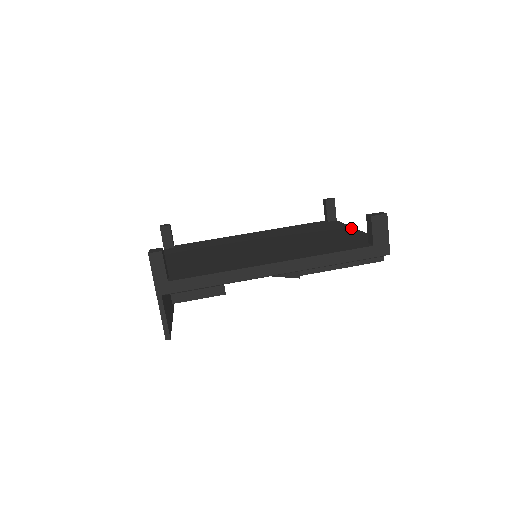
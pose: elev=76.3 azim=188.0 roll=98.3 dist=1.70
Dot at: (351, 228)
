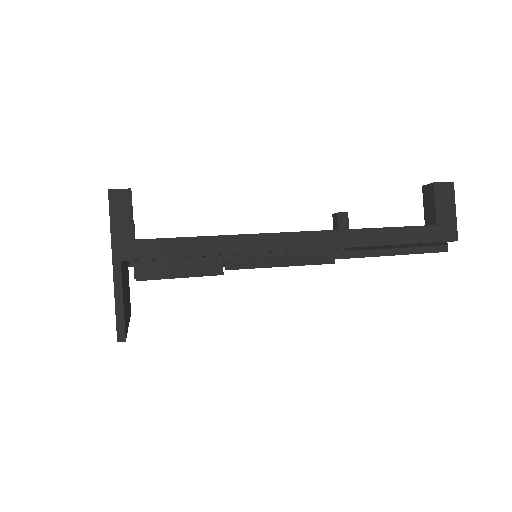
Dot at: occluded
